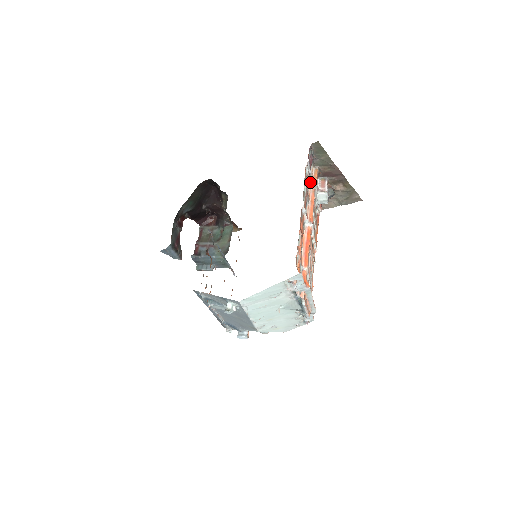
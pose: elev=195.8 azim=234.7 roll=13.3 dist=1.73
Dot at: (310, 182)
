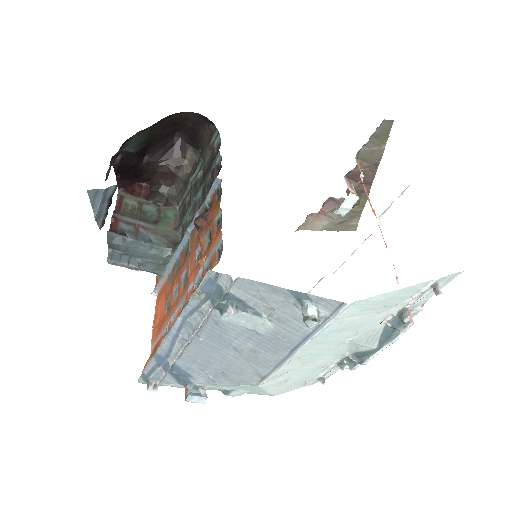
Dot at: occluded
